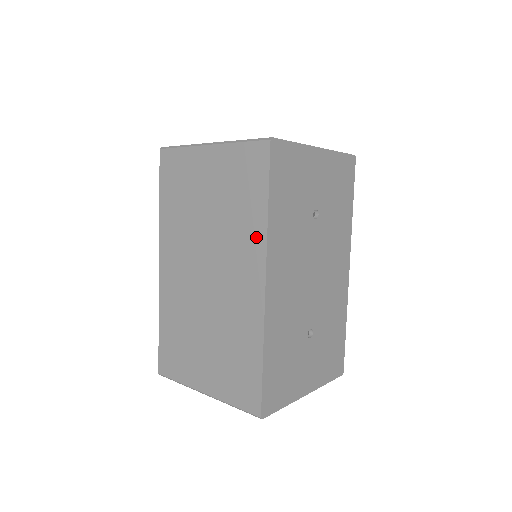
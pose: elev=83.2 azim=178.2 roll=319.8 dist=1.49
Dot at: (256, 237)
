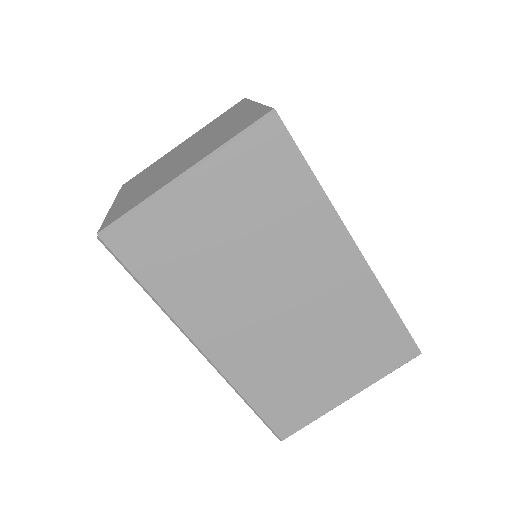
Dot at: (321, 218)
